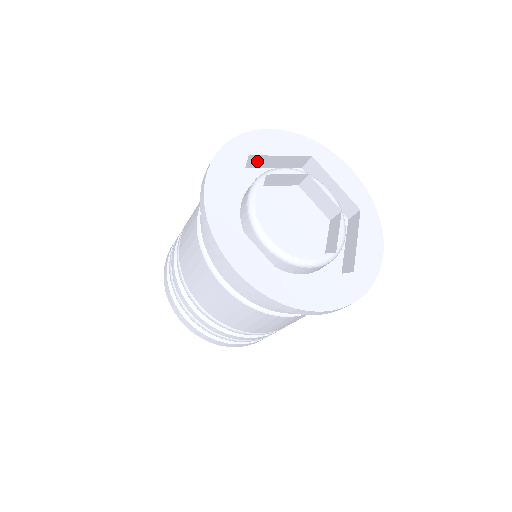
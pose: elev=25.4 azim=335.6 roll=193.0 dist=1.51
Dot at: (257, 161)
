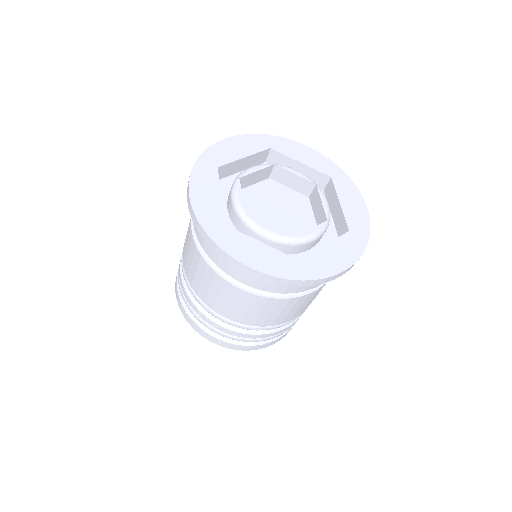
Dot at: (226, 170)
